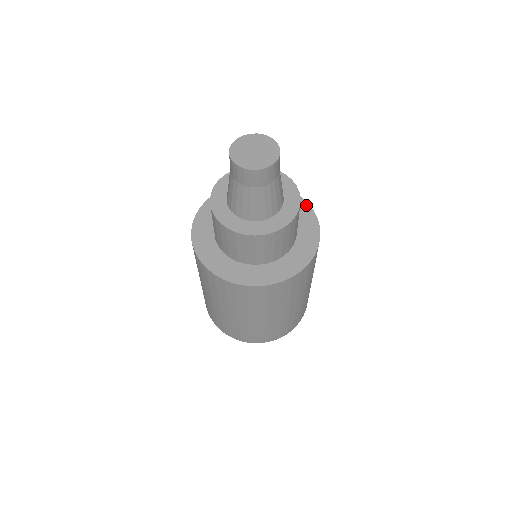
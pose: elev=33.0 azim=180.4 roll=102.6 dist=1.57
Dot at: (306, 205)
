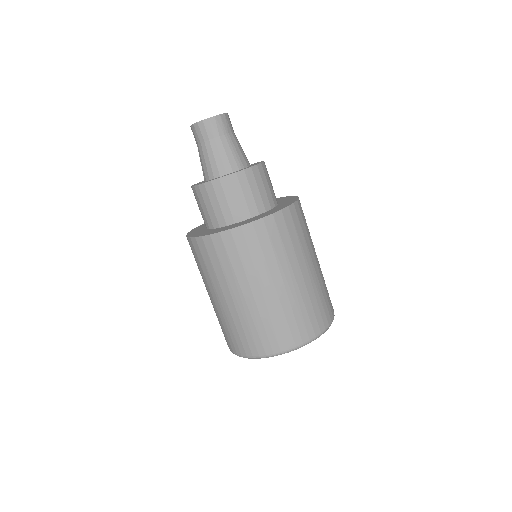
Dot at: occluded
